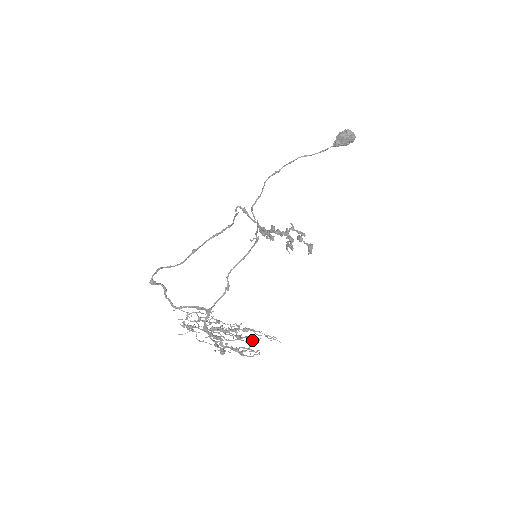
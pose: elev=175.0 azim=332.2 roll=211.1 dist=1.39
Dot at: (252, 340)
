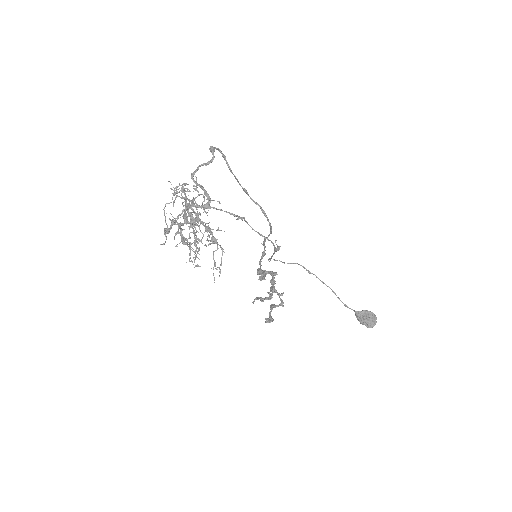
Dot at: occluded
